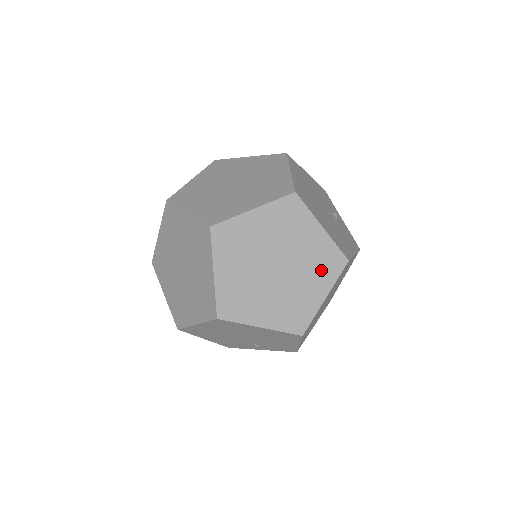
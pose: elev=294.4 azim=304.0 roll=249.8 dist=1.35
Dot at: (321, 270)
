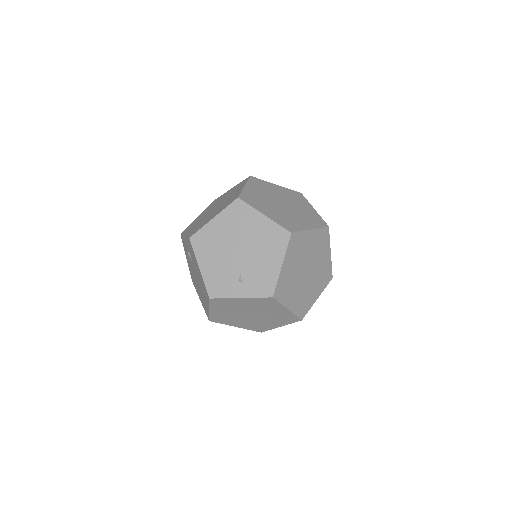
Dot at: (310, 220)
